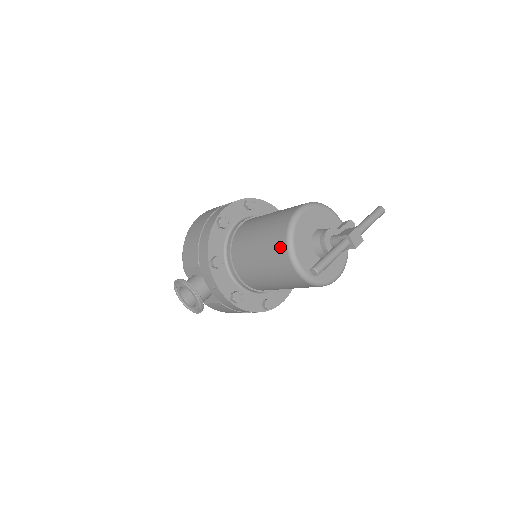
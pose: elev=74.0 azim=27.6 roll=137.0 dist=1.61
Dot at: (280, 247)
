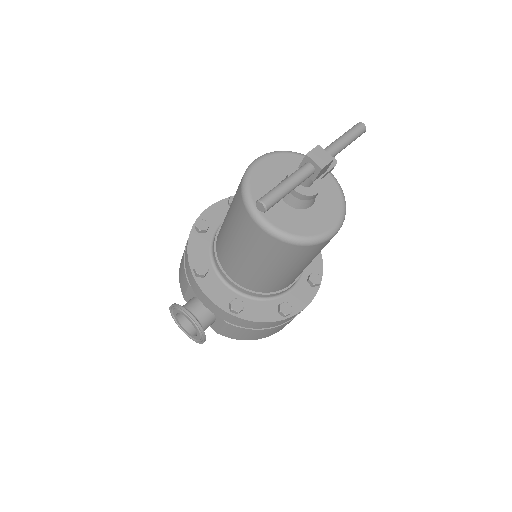
Dot at: (240, 210)
